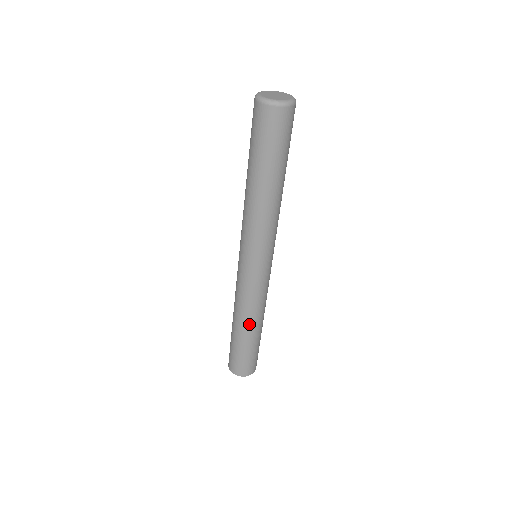
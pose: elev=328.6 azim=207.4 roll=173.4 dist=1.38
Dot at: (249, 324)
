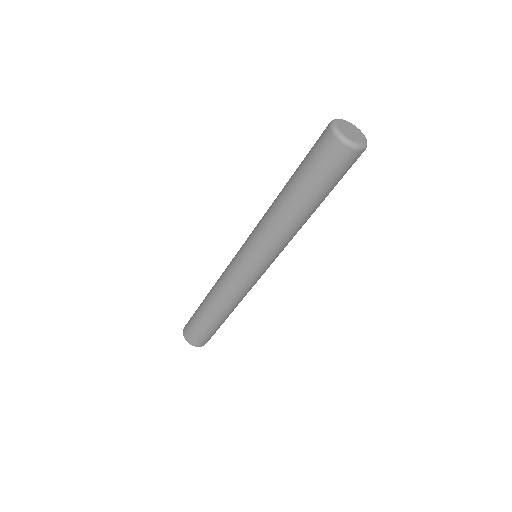
Dot at: (220, 309)
